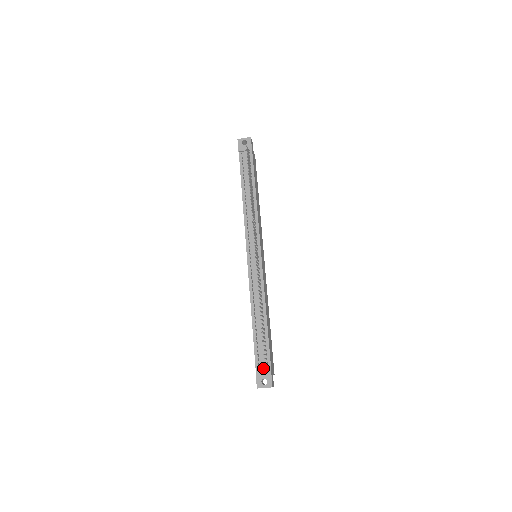
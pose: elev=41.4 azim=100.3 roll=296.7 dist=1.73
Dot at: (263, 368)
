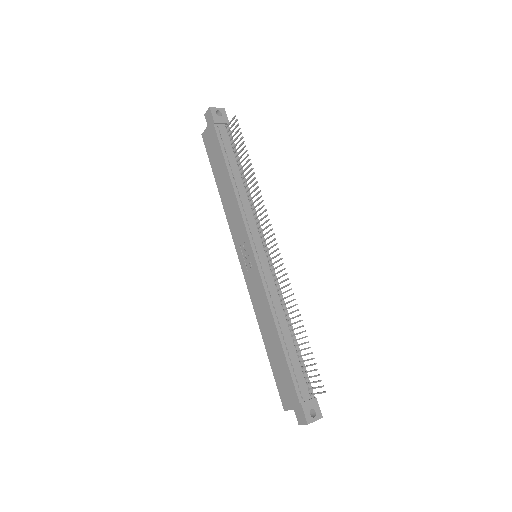
Dot at: (306, 396)
